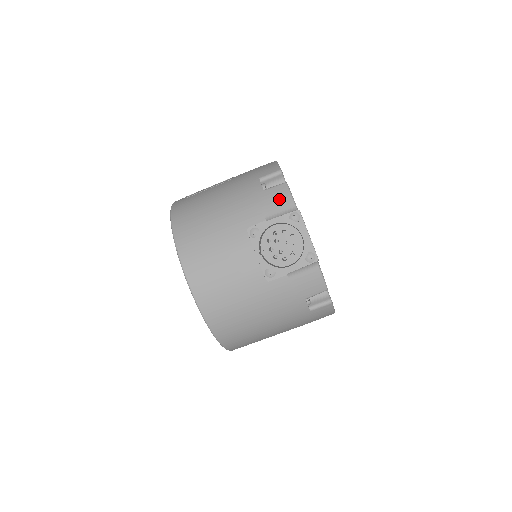
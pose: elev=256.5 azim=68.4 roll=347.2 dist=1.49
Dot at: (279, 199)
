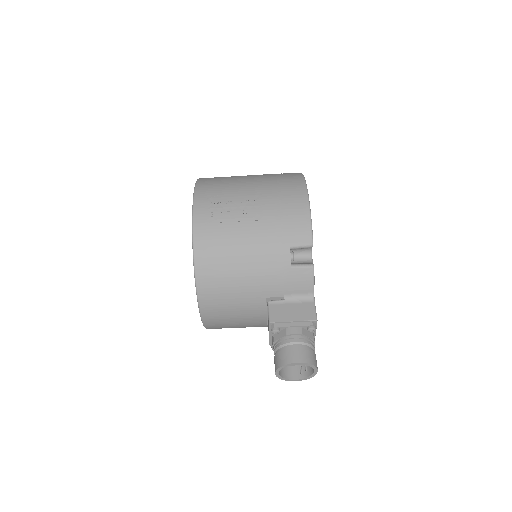
Dot at: (302, 283)
